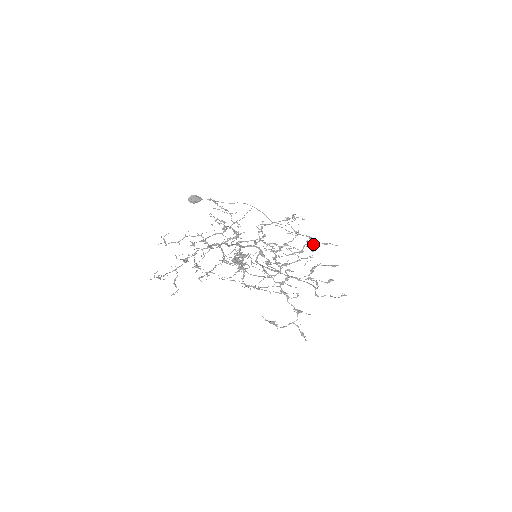
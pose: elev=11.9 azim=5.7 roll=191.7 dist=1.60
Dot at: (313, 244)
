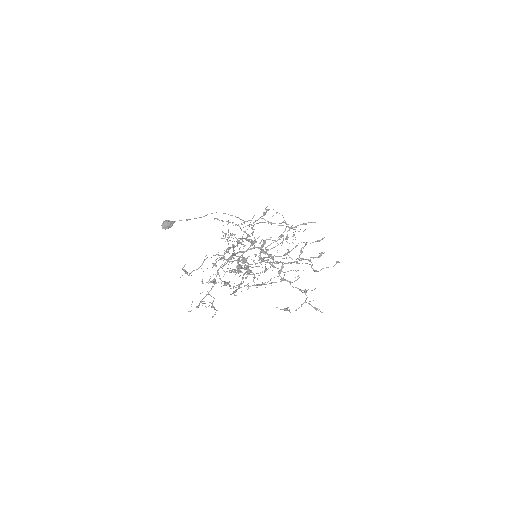
Dot at: occluded
